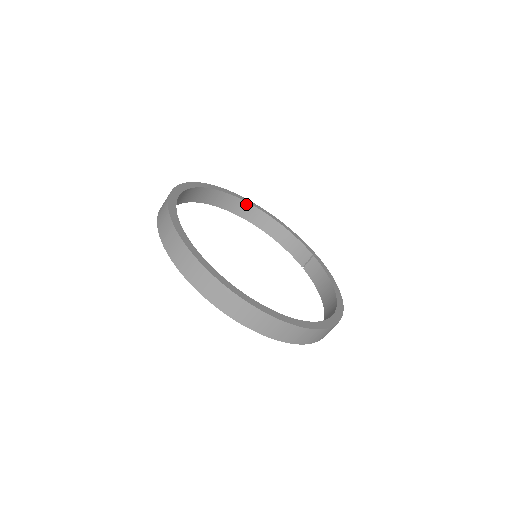
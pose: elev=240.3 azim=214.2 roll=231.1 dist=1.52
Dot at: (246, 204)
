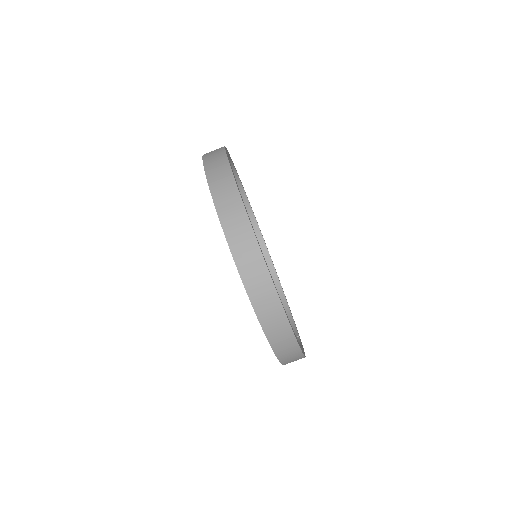
Dot at: (272, 267)
